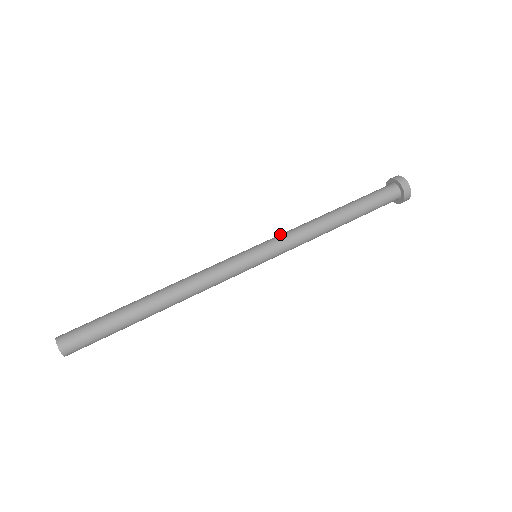
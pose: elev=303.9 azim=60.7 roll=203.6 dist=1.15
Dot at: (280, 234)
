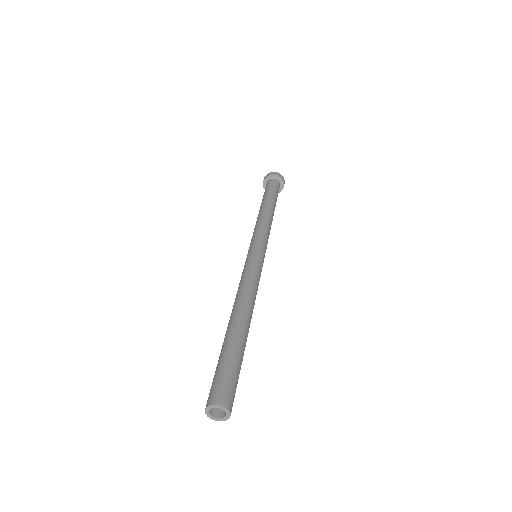
Dot at: (253, 235)
